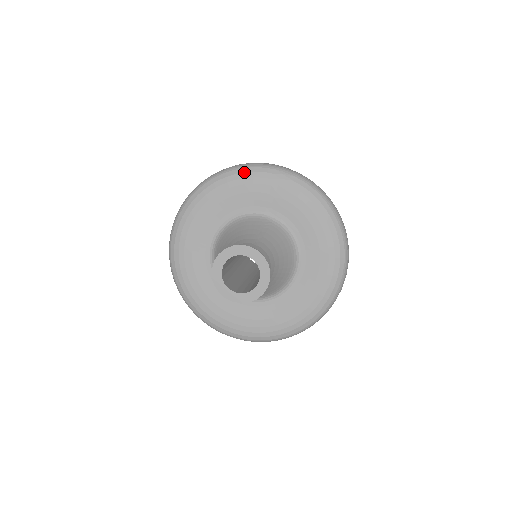
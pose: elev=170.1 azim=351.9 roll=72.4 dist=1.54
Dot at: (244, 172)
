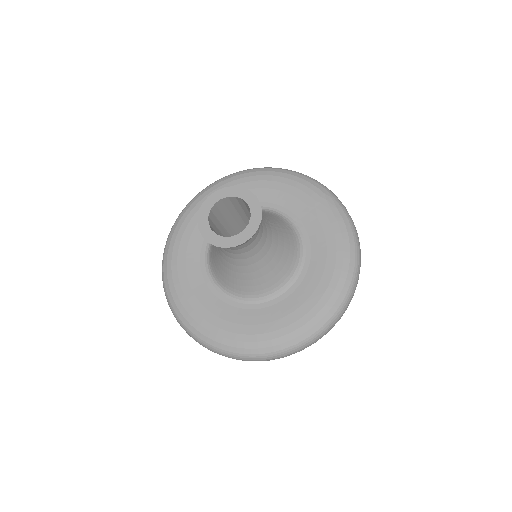
Dot at: (299, 177)
